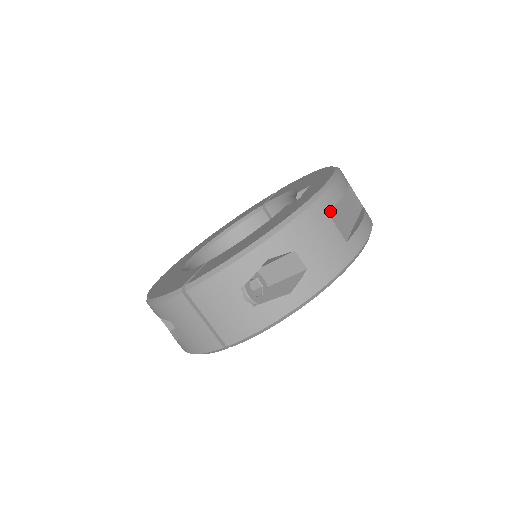
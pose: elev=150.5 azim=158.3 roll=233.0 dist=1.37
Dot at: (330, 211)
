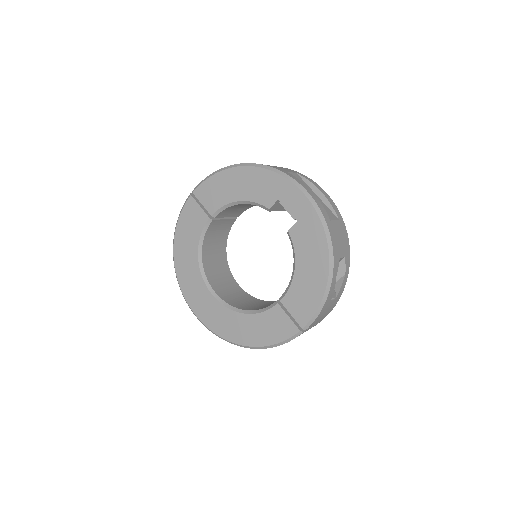
Dot at: (327, 217)
